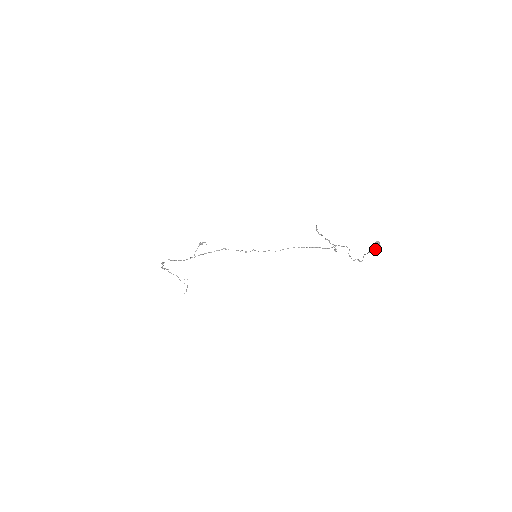
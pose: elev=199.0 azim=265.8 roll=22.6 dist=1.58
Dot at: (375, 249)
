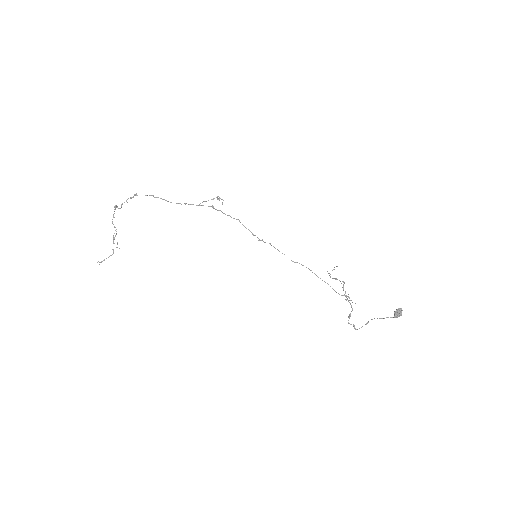
Dot at: occluded
